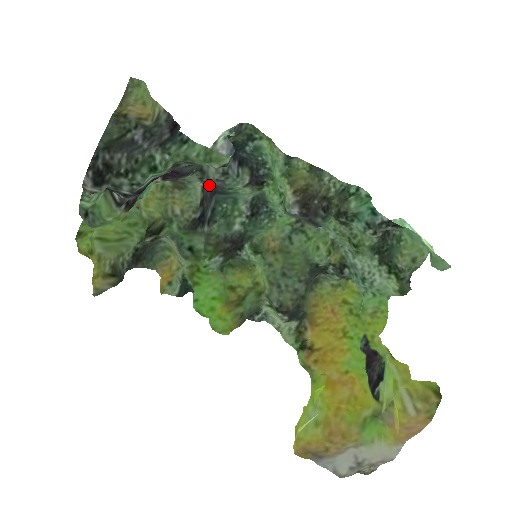
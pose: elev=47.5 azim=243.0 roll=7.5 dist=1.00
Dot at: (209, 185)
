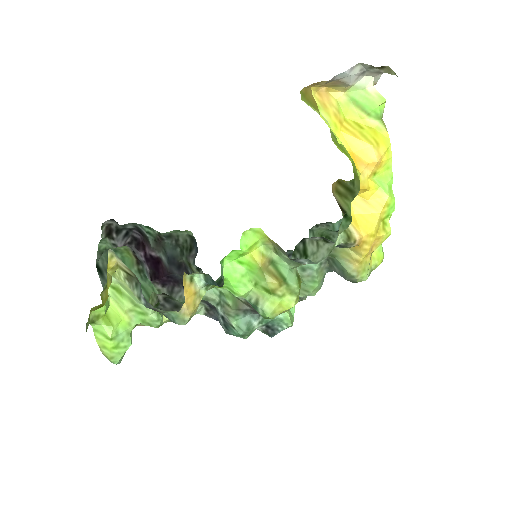
Dot at: occluded
